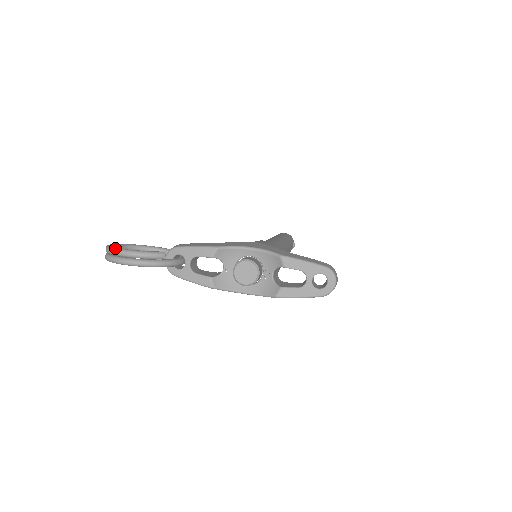
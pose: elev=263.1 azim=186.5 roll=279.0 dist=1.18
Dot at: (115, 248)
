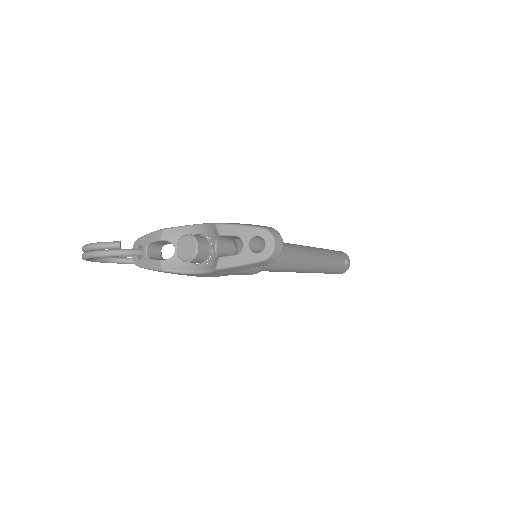
Dot at: (84, 245)
